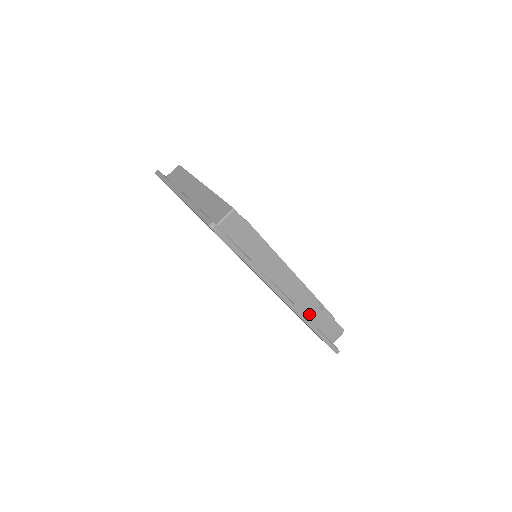
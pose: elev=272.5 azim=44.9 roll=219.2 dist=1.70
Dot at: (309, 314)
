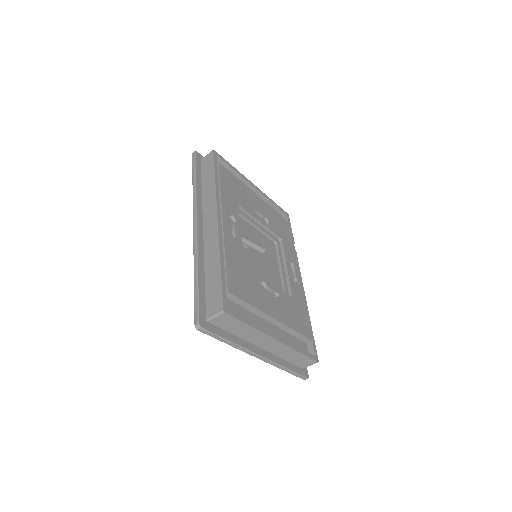
Dot at: occluded
